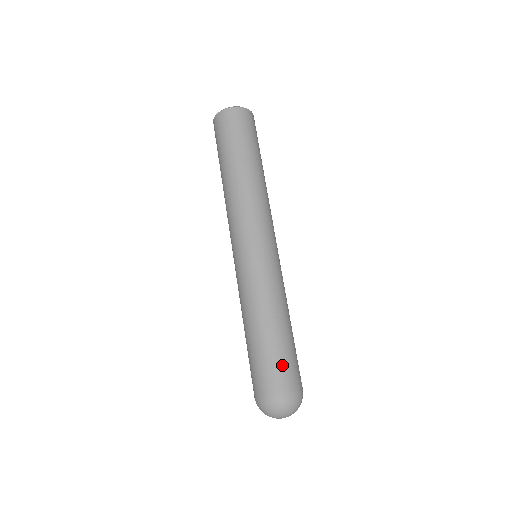
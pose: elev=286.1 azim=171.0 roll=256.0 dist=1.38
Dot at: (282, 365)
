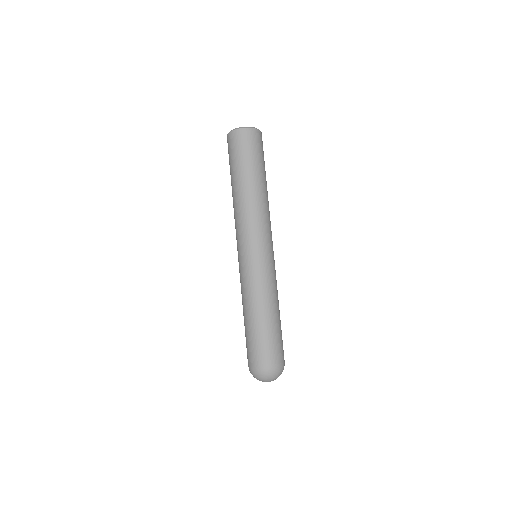
Dot at: (266, 346)
